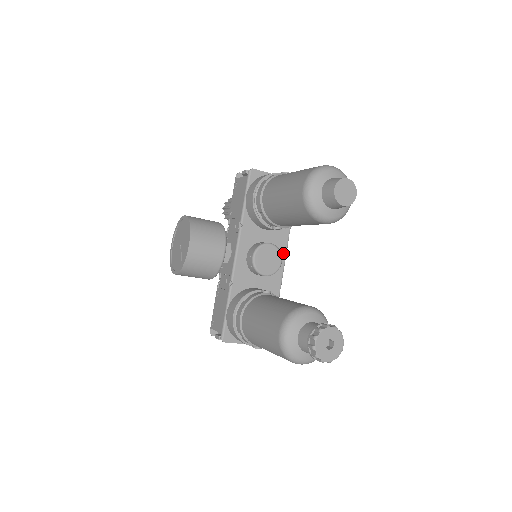
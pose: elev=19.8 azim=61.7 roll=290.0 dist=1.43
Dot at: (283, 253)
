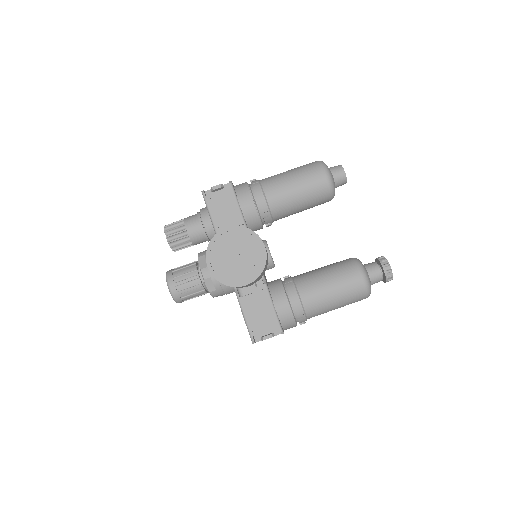
Dot at: occluded
